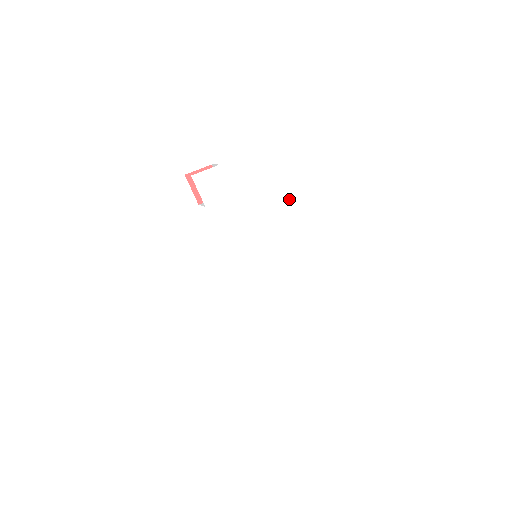
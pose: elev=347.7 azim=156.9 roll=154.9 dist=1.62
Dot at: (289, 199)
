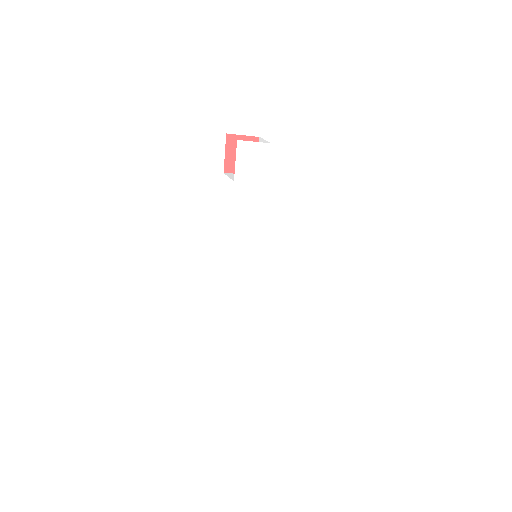
Dot at: (318, 213)
